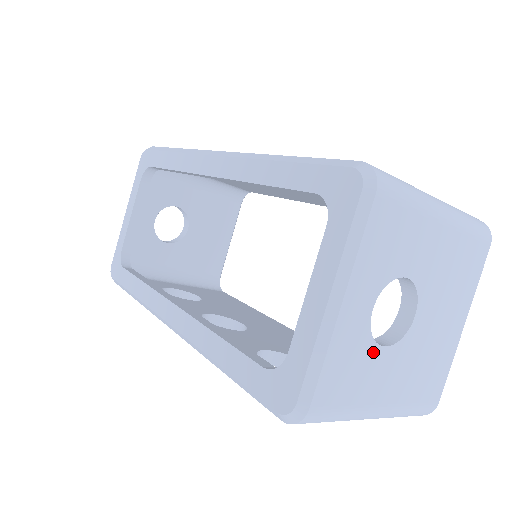
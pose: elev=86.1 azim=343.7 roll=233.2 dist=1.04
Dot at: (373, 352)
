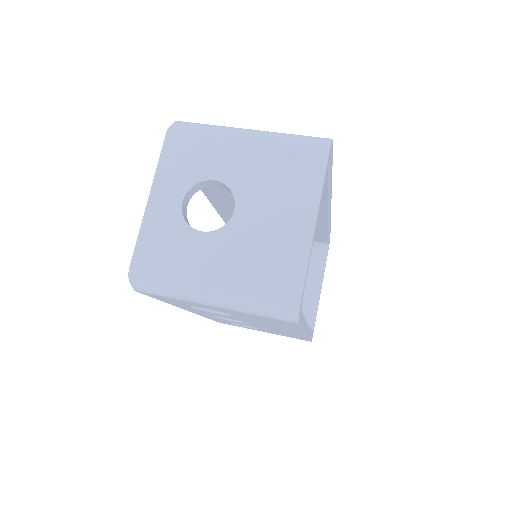
Dot at: (190, 235)
